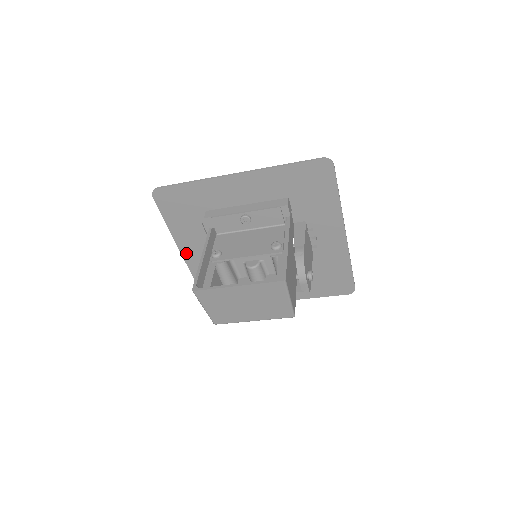
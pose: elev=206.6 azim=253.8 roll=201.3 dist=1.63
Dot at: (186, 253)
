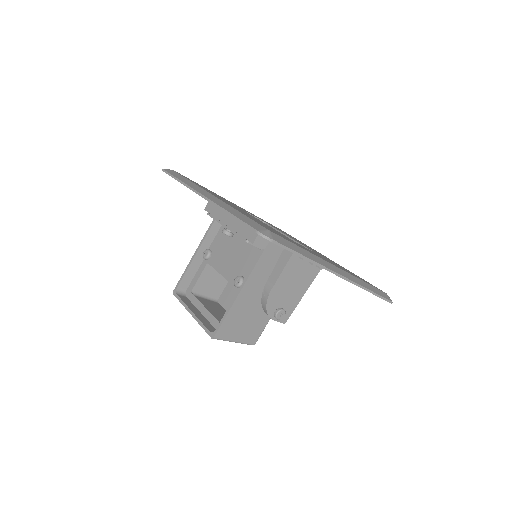
Dot at: occluded
